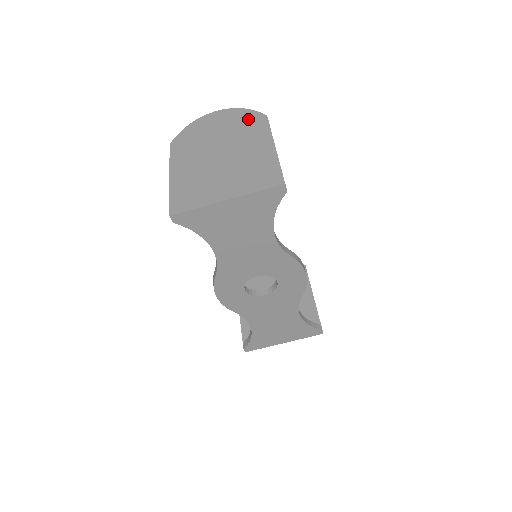
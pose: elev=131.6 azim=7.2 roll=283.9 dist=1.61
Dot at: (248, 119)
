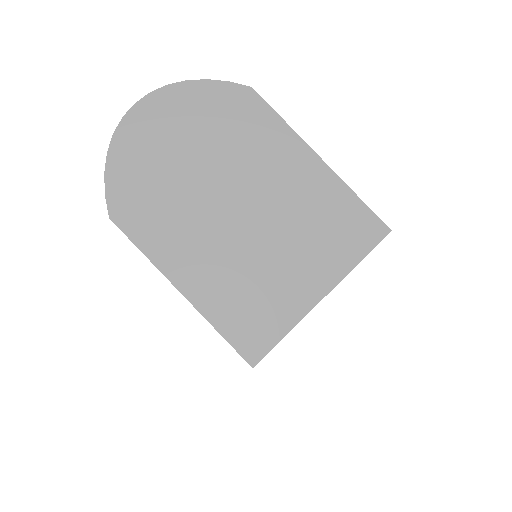
Dot at: (222, 107)
